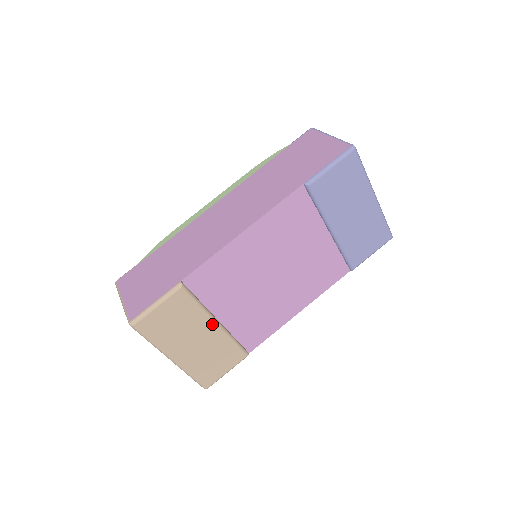
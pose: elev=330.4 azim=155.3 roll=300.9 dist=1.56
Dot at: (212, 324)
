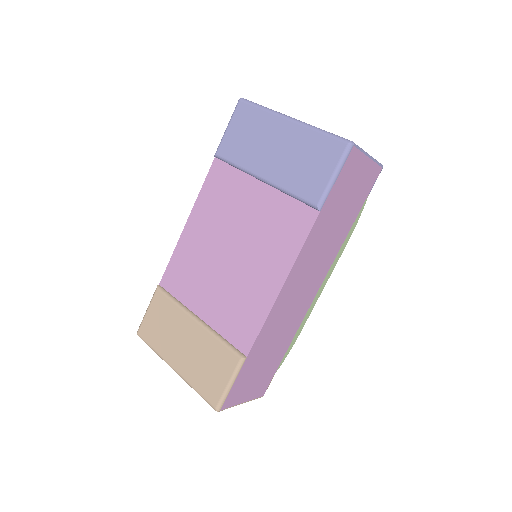
Dot at: (191, 321)
